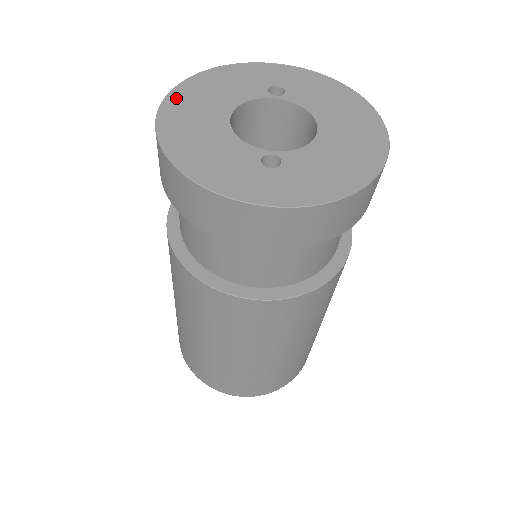
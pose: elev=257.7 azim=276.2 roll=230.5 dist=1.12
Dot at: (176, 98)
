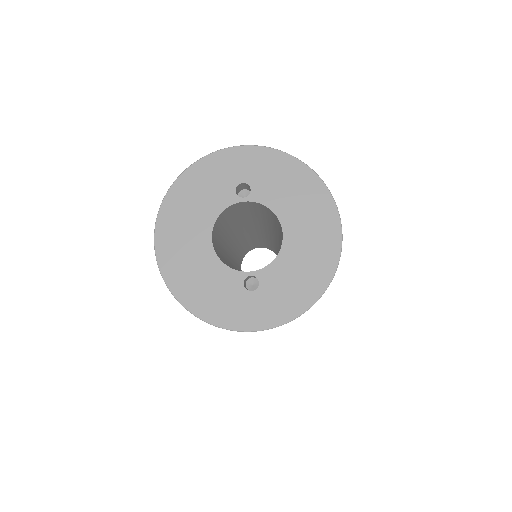
Dot at: (164, 226)
